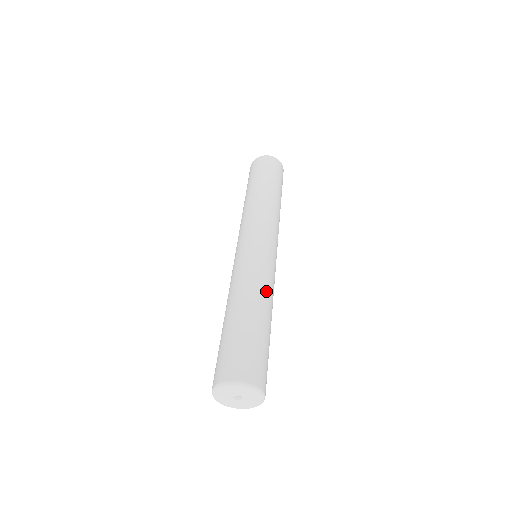
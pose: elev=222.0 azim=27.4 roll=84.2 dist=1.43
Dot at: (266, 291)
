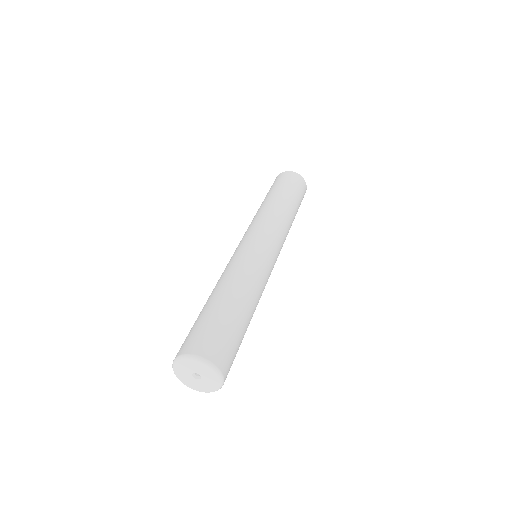
Dot at: (241, 277)
